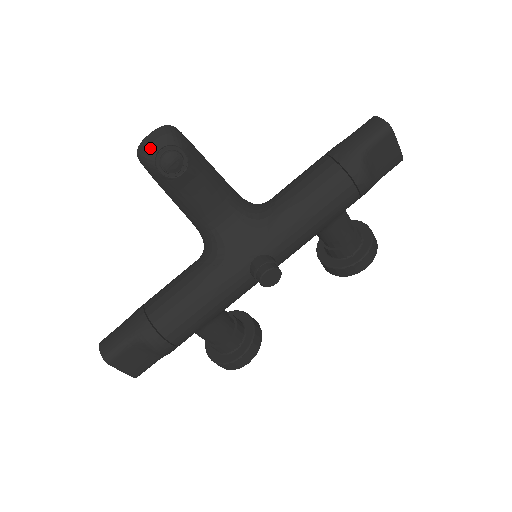
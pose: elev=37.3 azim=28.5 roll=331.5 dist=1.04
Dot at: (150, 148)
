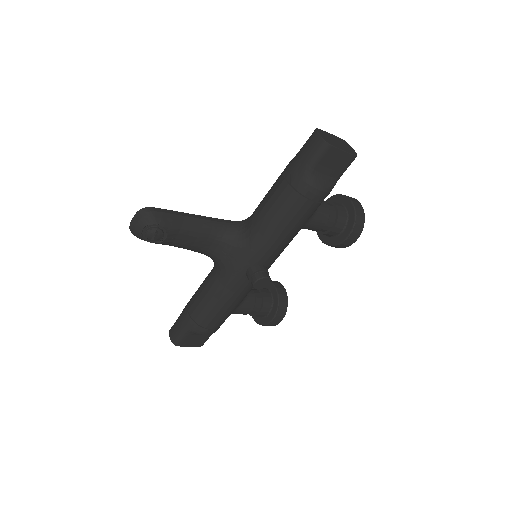
Dot at: (136, 230)
